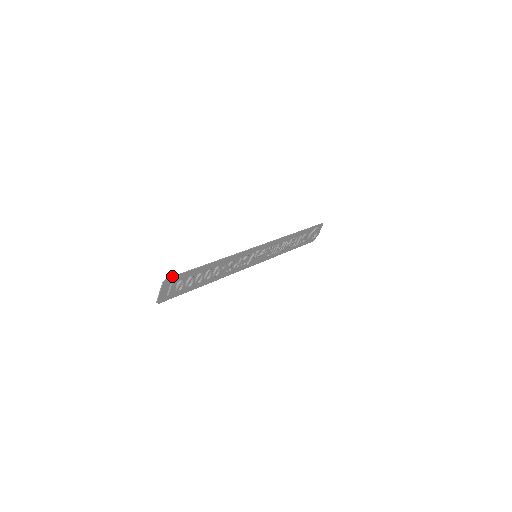
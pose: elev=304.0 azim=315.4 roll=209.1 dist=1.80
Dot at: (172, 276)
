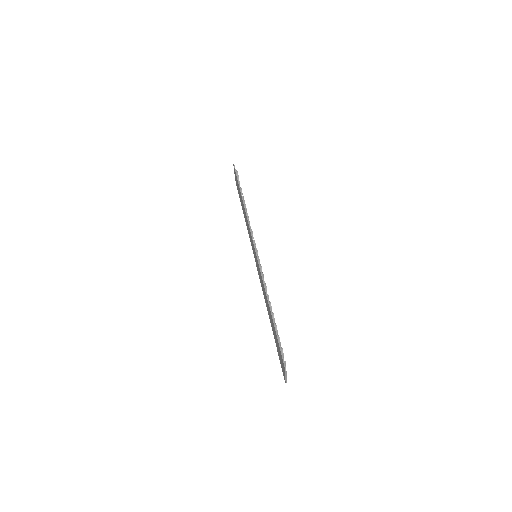
Dot at: (282, 359)
